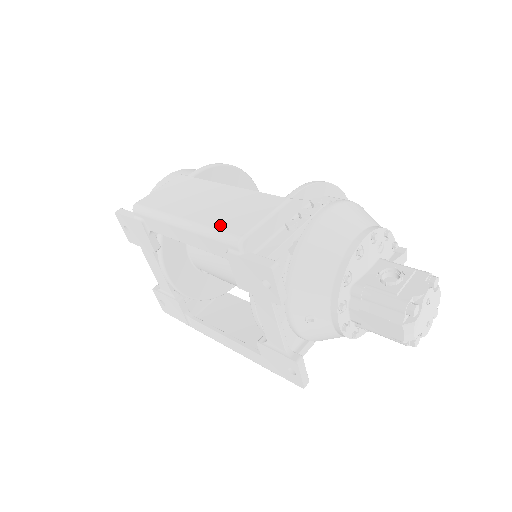
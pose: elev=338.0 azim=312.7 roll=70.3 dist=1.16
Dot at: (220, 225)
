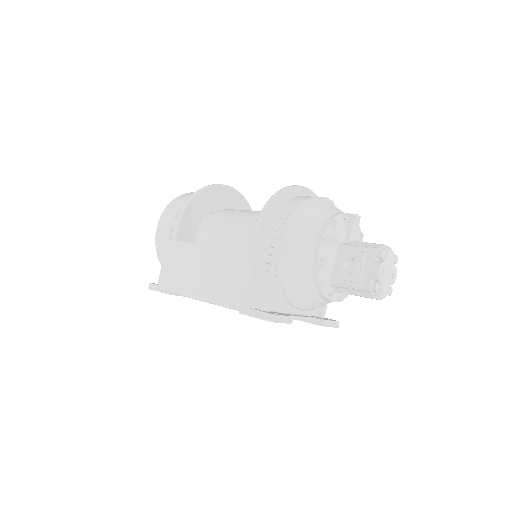
Dot at: (223, 297)
